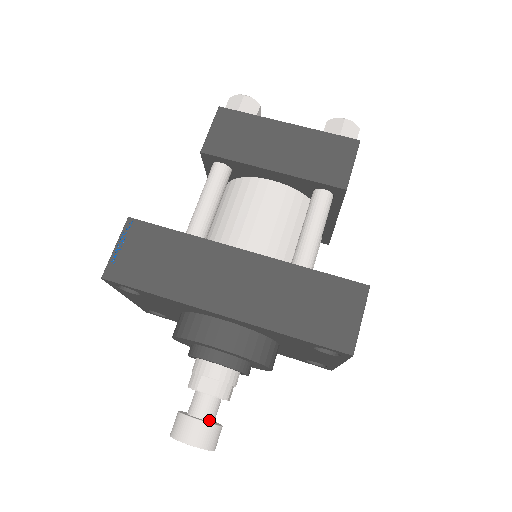
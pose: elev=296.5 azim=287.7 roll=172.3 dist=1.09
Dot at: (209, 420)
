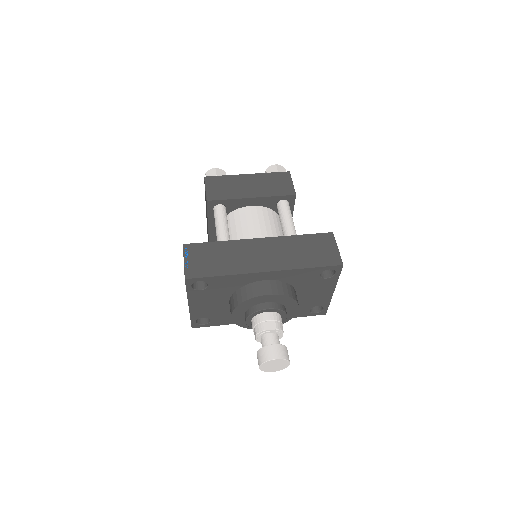
Dot at: occluded
